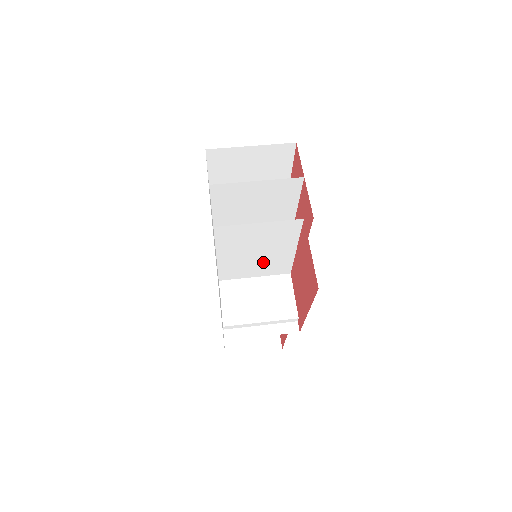
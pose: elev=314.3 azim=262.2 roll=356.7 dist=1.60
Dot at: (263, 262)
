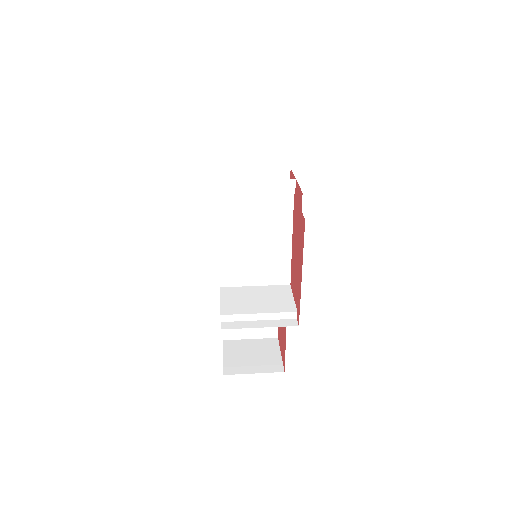
Dot at: (262, 260)
